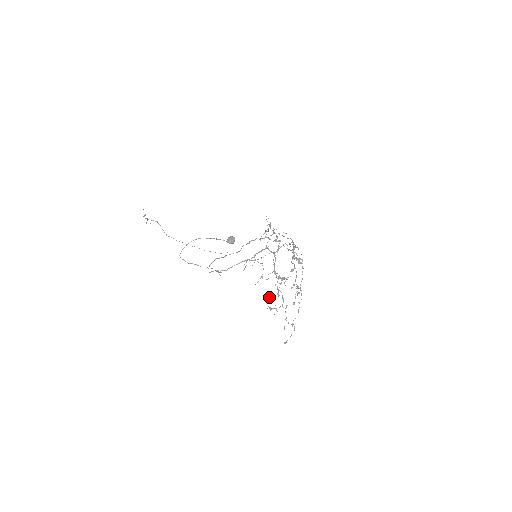
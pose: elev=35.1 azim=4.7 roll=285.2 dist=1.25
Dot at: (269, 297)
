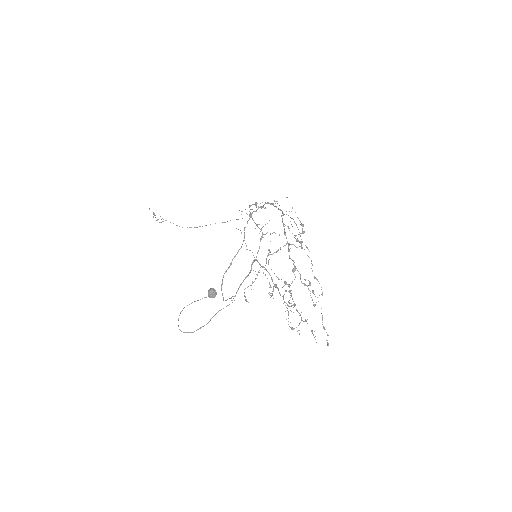
Dot at: occluded
